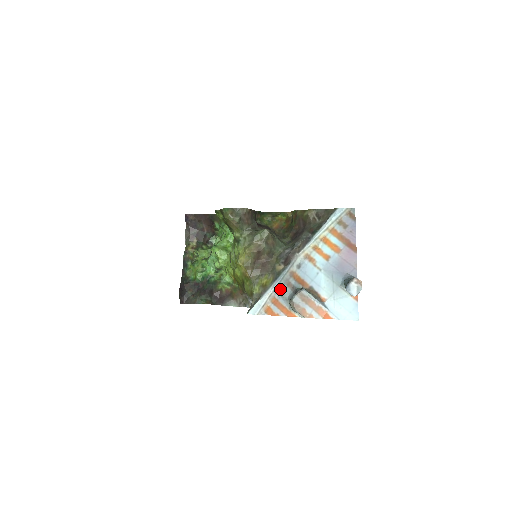
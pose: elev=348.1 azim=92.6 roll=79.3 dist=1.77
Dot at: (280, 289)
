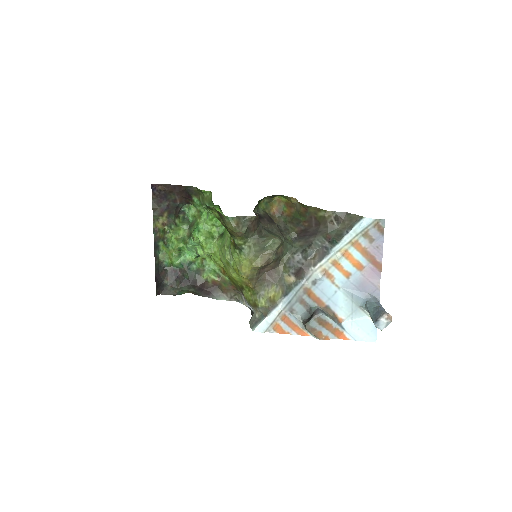
Dot at: (292, 307)
